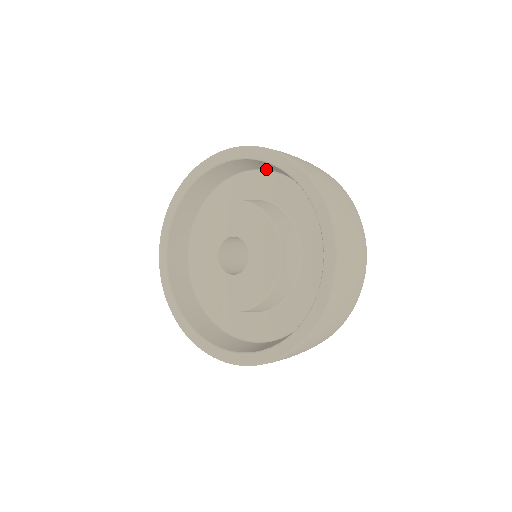
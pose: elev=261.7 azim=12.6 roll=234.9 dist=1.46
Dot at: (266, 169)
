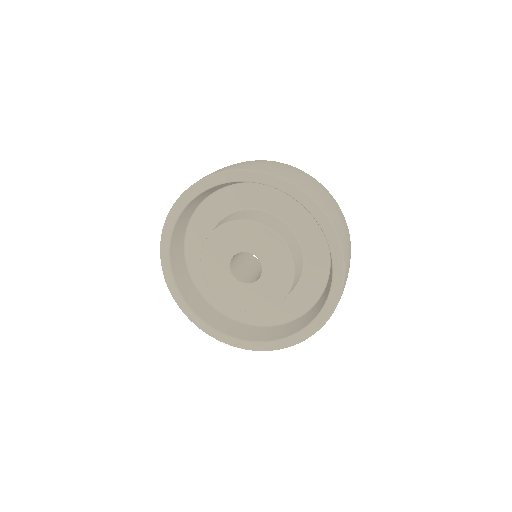
Dot at: occluded
